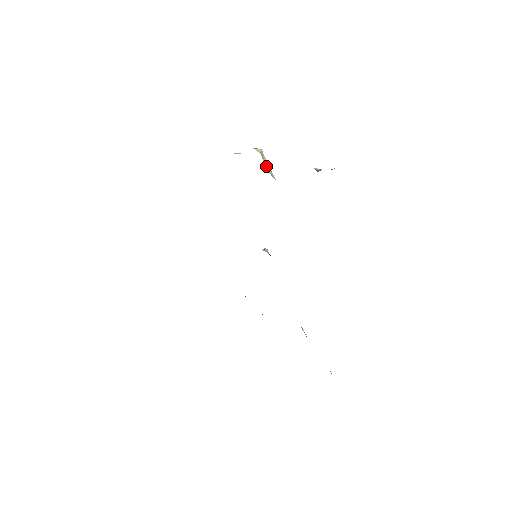
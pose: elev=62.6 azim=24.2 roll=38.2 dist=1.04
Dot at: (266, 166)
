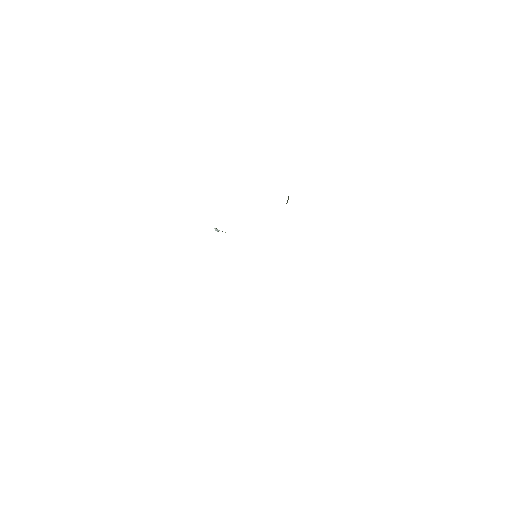
Dot at: occluded
